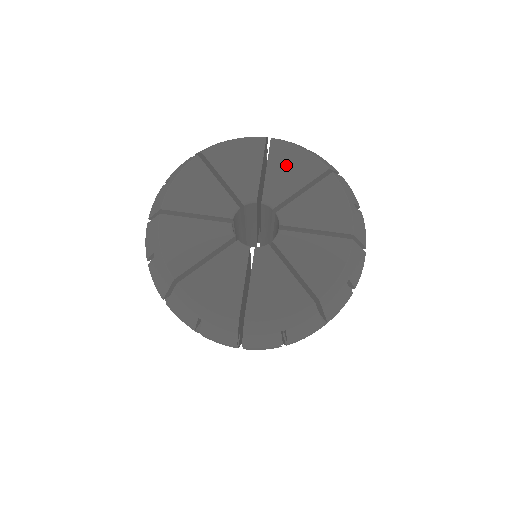
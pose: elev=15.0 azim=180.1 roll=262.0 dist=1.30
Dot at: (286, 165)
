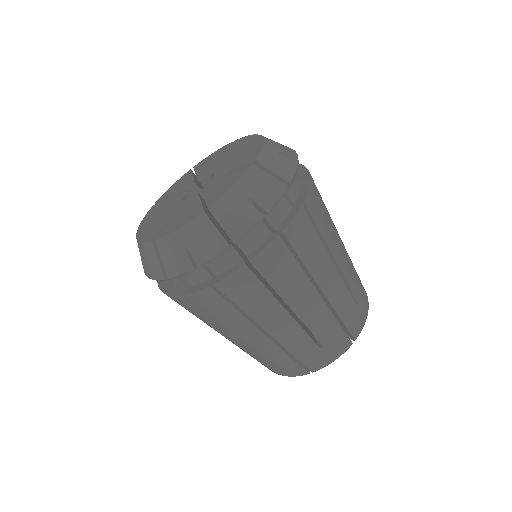
Dot at: (206, 163)
